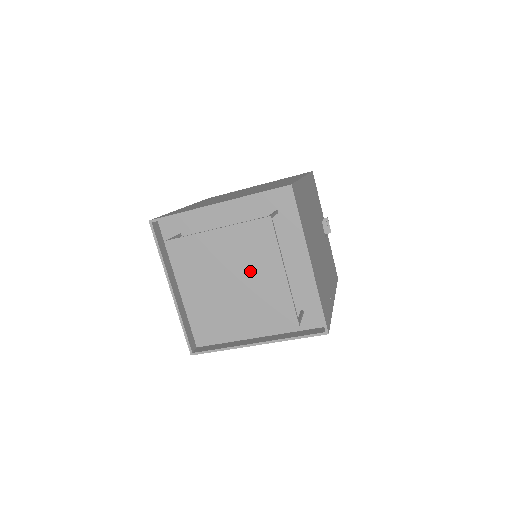
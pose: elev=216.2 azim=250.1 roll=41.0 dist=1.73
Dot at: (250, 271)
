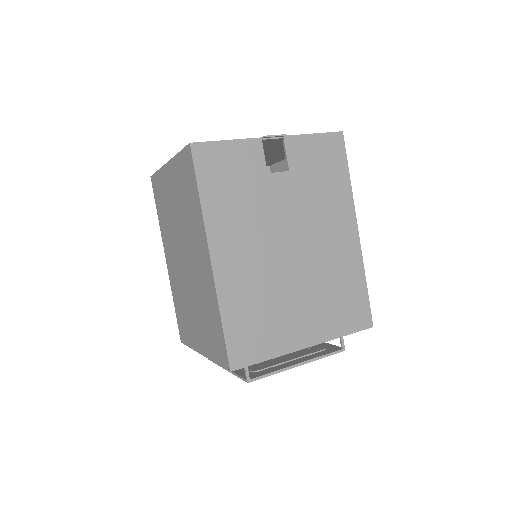
Dot at: occluded
